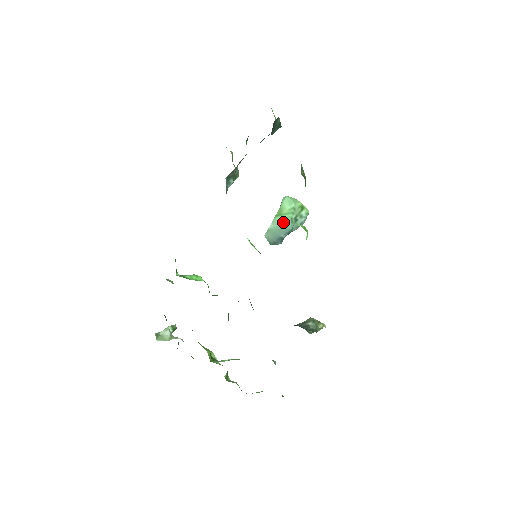
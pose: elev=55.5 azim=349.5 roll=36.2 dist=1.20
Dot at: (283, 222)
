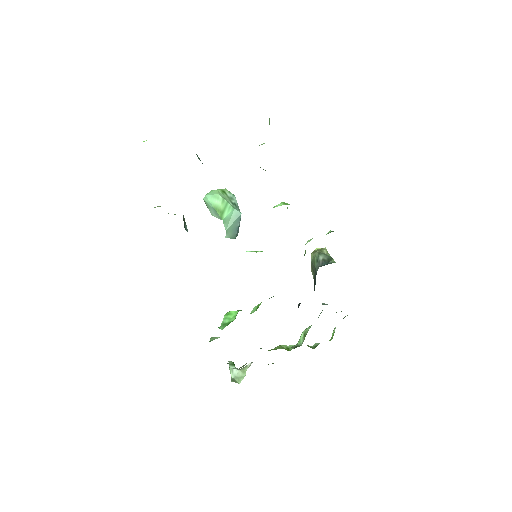
Dot at: (230, 215)
